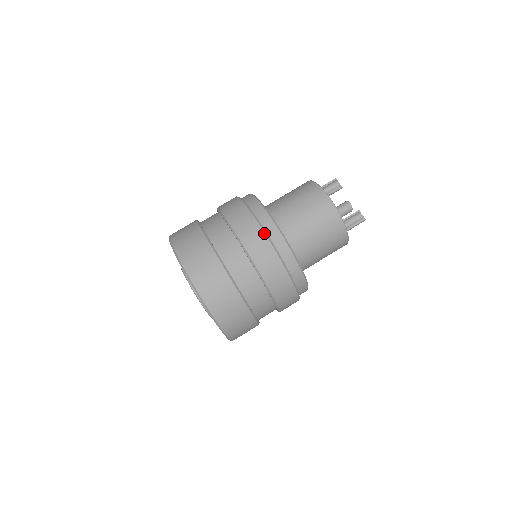
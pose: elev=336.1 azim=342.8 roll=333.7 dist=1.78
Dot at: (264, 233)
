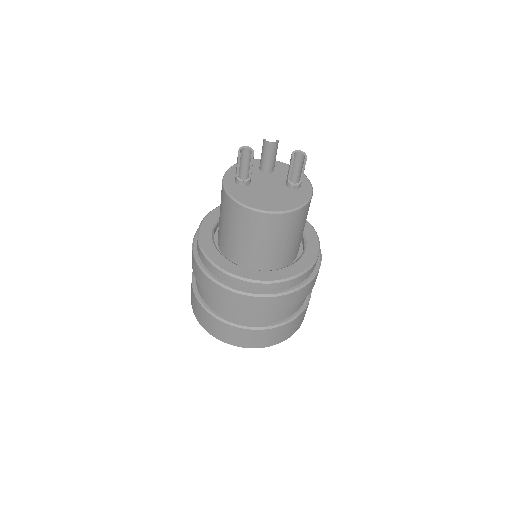
Dot at: (265, 298)
